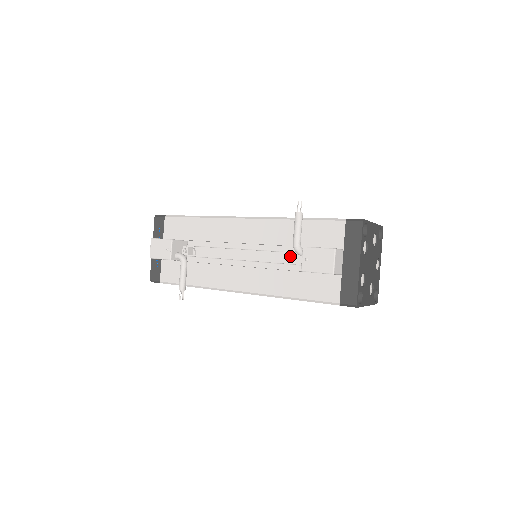
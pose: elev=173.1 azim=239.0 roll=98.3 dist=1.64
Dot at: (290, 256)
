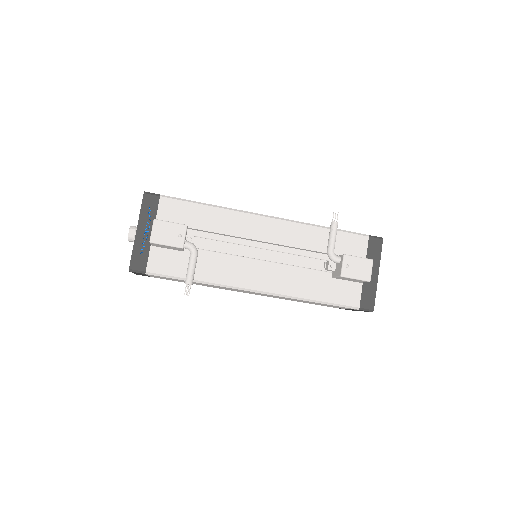
Dot at: (308, 261)
